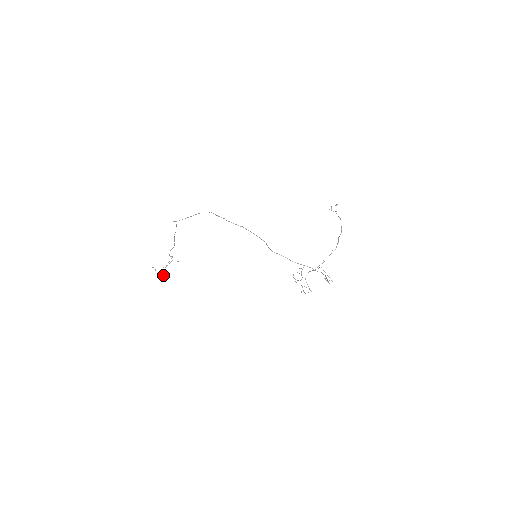
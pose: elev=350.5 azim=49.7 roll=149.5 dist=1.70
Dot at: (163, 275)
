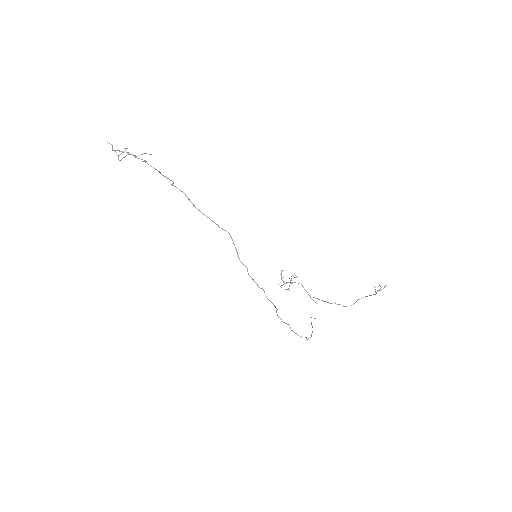
Dot at: (121, 153)
